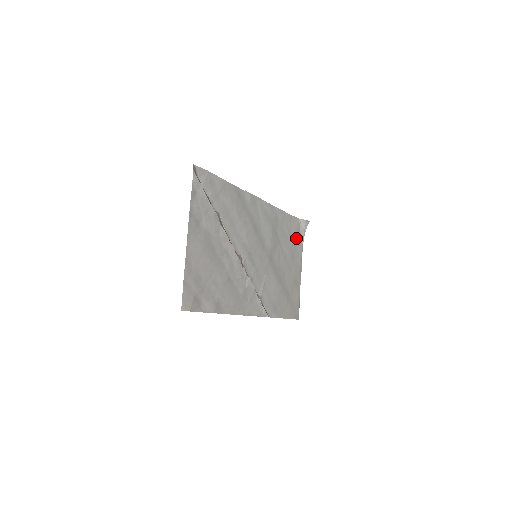
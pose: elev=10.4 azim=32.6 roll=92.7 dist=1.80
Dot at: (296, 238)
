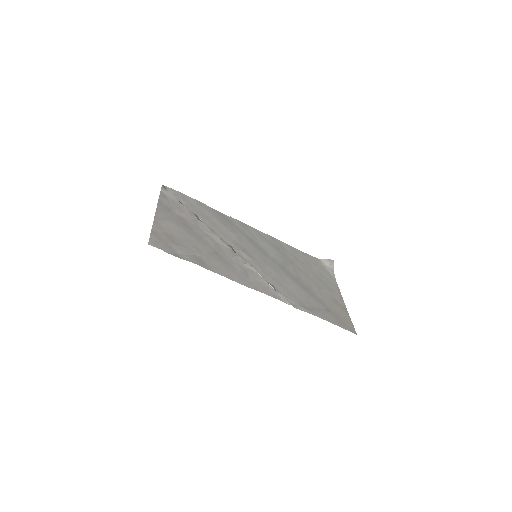
Dot at: (321, 271)
